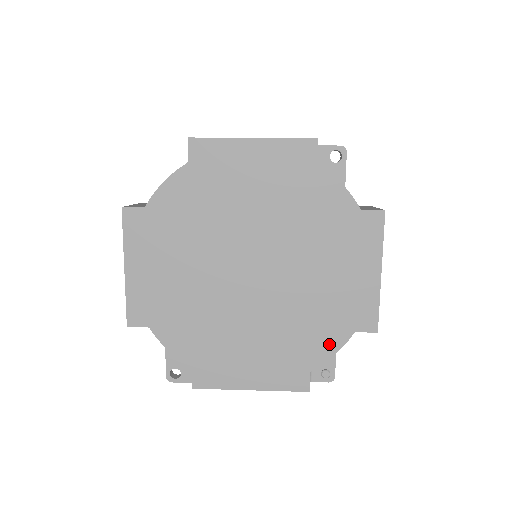
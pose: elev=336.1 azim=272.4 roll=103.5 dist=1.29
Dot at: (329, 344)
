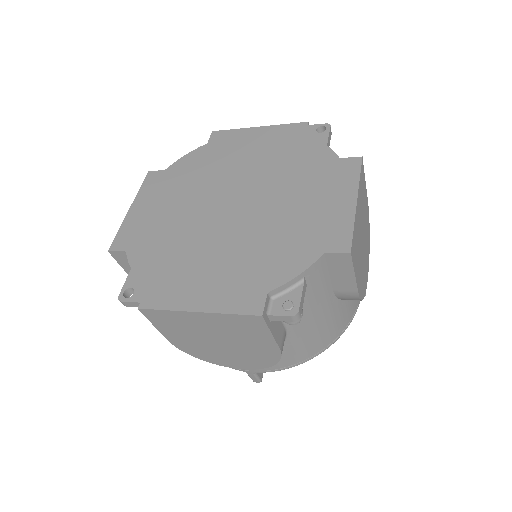
Dot at: (294, 264)
